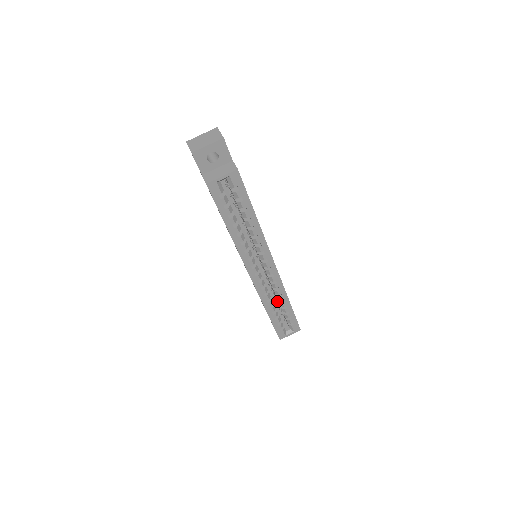
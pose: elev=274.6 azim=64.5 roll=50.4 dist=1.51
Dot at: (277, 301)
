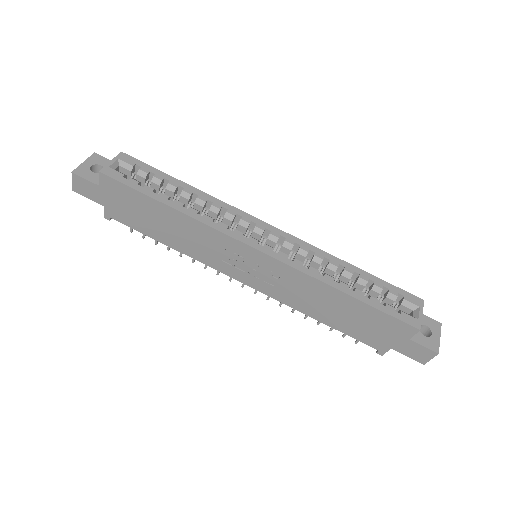
Dot at: occluded
